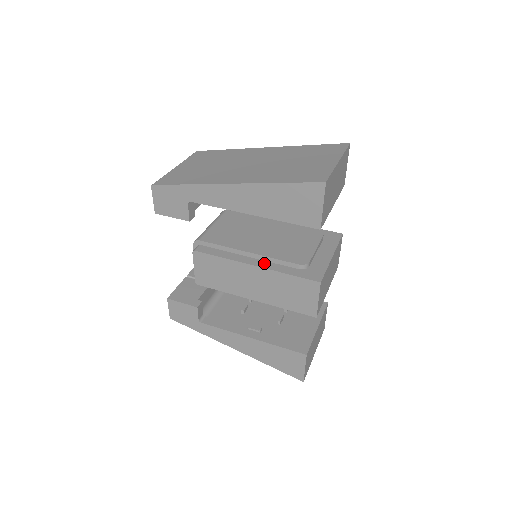
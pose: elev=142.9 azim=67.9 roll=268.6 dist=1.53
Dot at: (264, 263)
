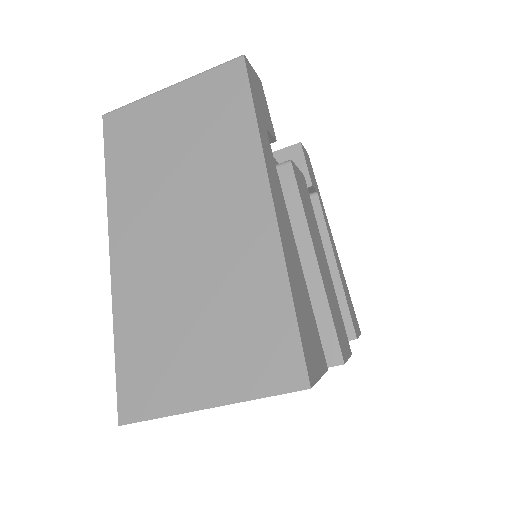
Dot at: occluded
